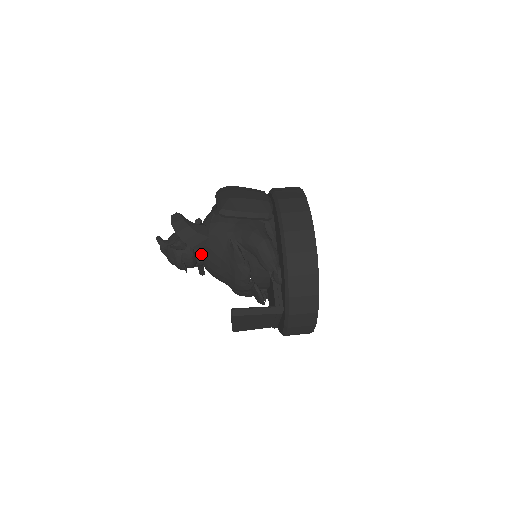
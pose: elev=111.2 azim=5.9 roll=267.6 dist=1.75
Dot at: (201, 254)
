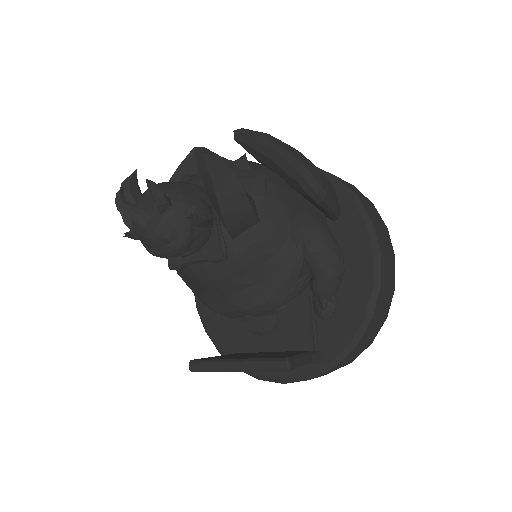
Dot at: occluded
